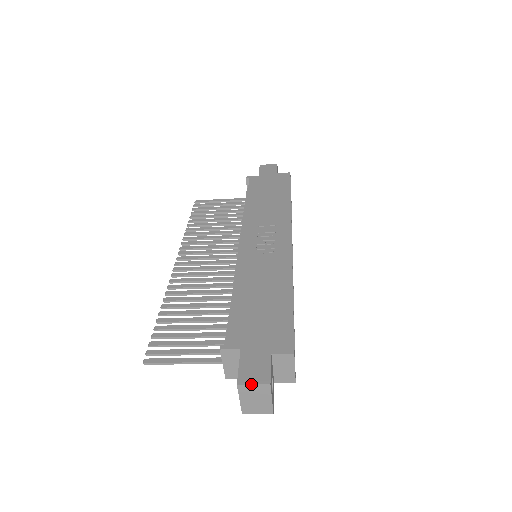
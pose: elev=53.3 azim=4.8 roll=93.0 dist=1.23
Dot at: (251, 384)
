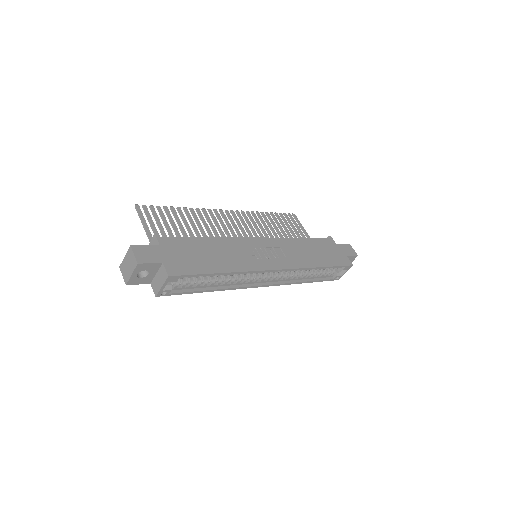
Dot at: (134, 253)
